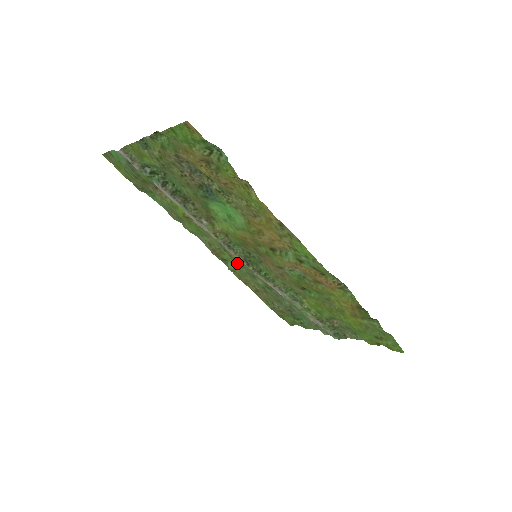
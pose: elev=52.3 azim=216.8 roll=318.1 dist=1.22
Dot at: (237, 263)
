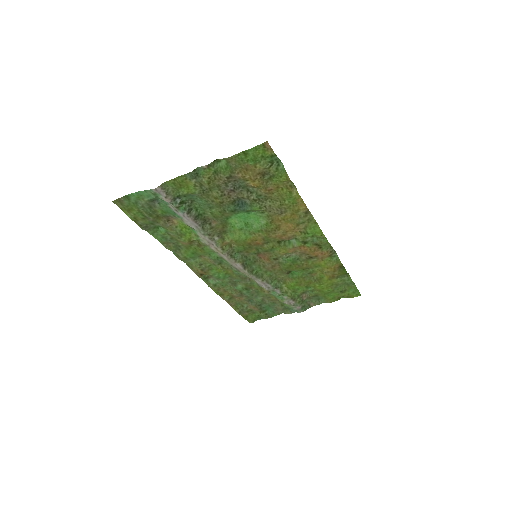
Dot at: (224, 274)
